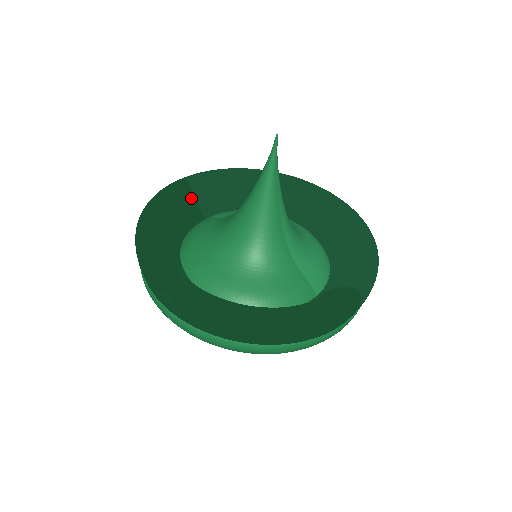
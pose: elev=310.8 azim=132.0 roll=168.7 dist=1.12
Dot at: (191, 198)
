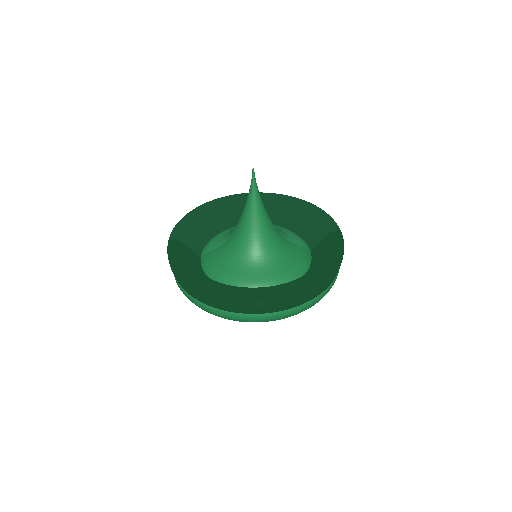
Dot at: (187, 249)
